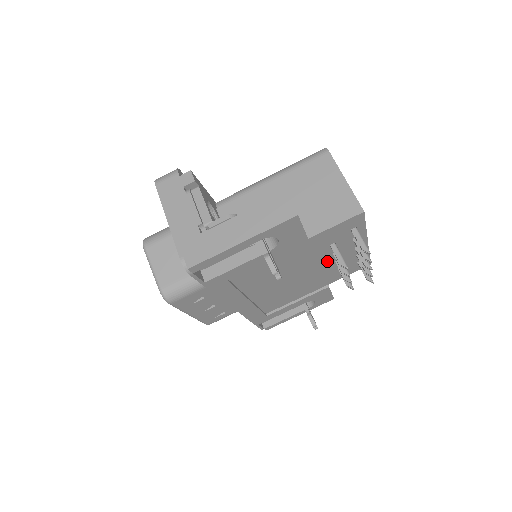
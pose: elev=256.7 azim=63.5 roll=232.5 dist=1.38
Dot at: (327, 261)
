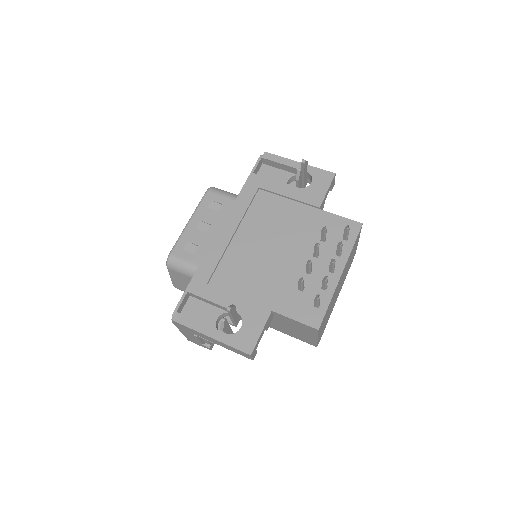
Dot at: (304, 261)
